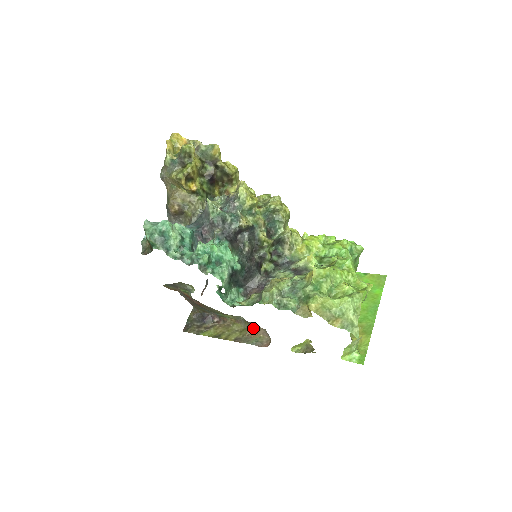
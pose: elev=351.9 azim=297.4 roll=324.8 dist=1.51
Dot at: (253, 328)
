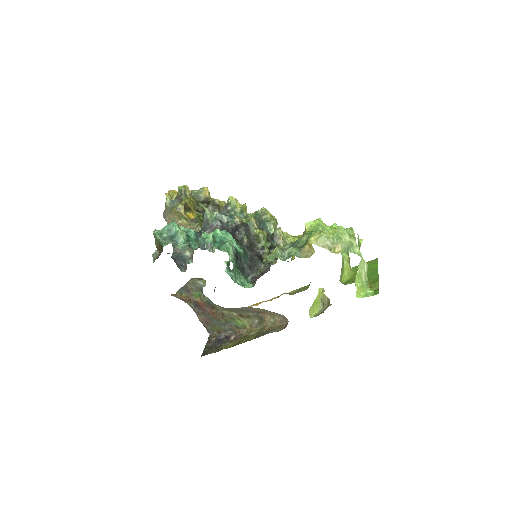
Dot at: (269, 323)
